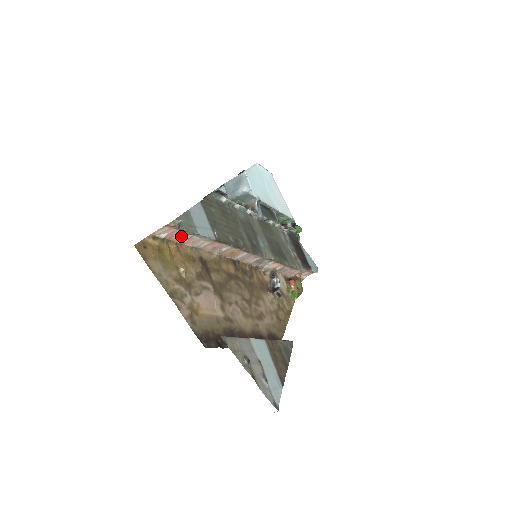
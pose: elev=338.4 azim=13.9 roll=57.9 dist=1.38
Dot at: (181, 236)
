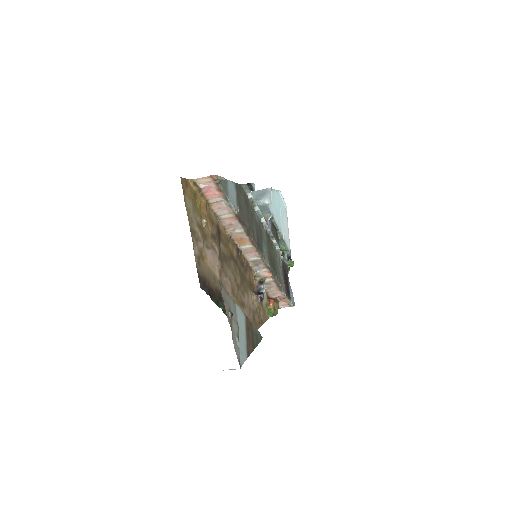
Dot at: (214, 195)
